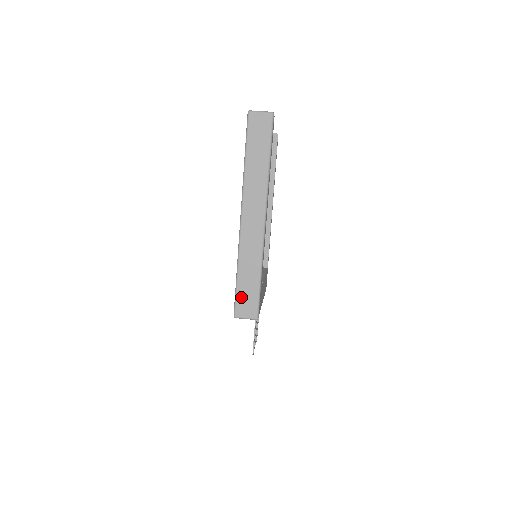
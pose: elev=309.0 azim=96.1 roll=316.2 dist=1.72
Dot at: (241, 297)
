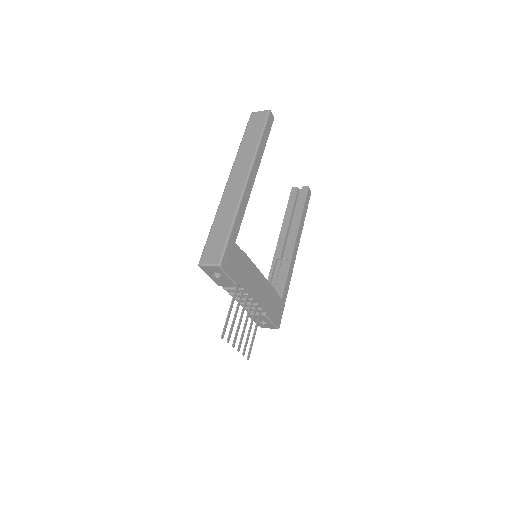
Dot at: (210, 245)
